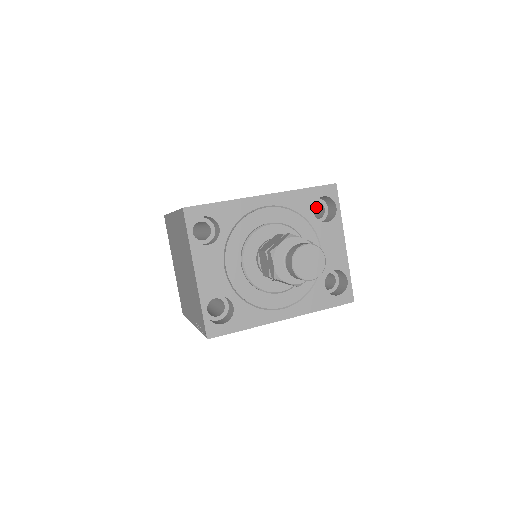
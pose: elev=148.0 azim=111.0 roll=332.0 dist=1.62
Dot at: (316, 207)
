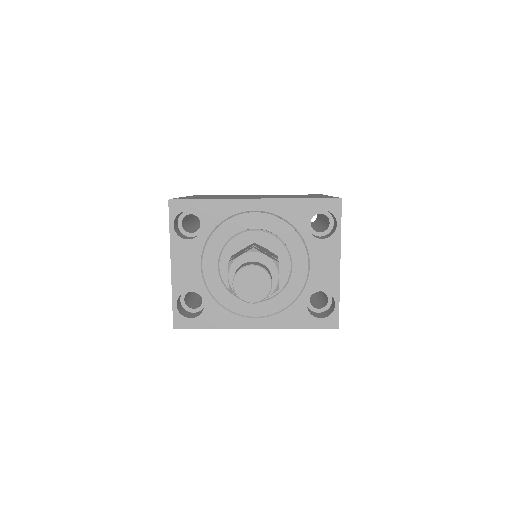
Dot at: (326, 218)
